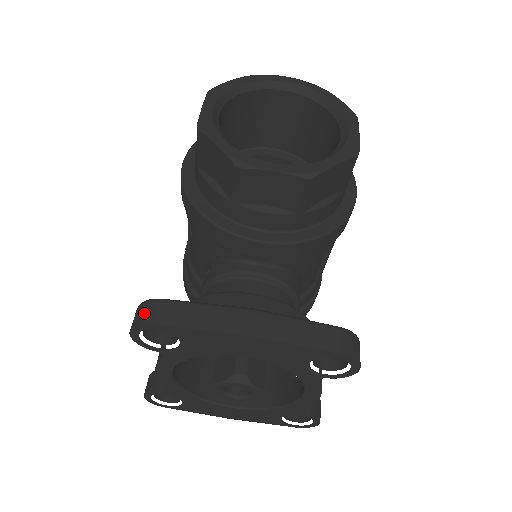
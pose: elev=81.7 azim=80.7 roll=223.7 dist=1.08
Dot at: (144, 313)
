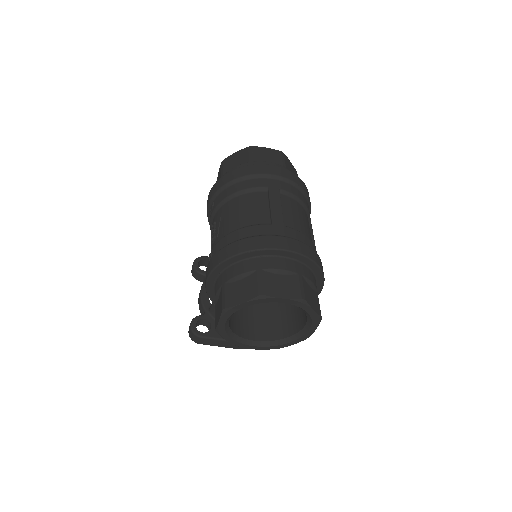
Dot at: (195, 339)
